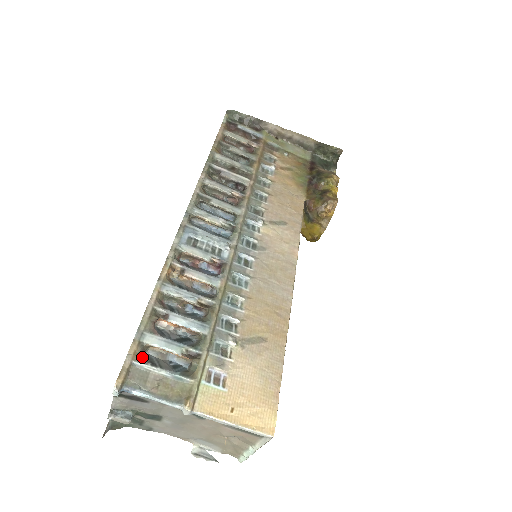
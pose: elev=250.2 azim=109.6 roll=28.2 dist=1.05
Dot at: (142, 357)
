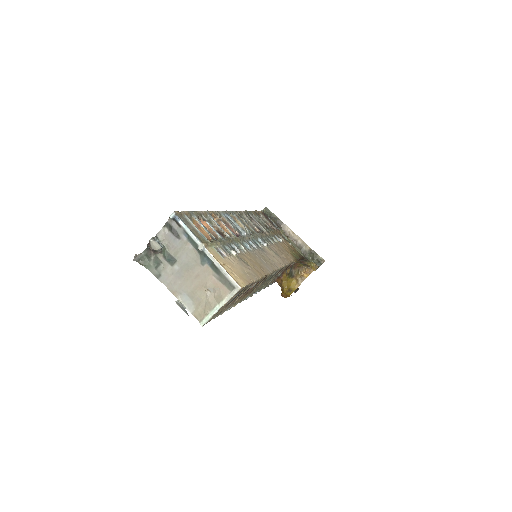
Dot at: (189, 219)
